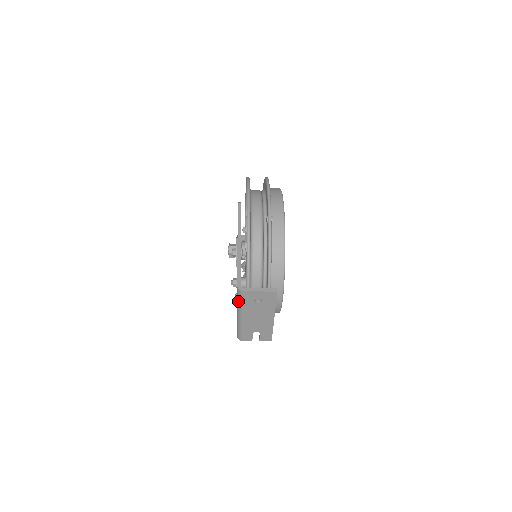
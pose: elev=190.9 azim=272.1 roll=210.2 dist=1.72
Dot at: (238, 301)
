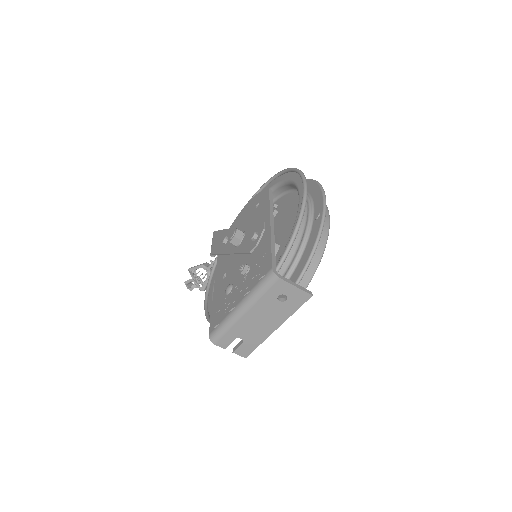
Dot at: (258, 288)
